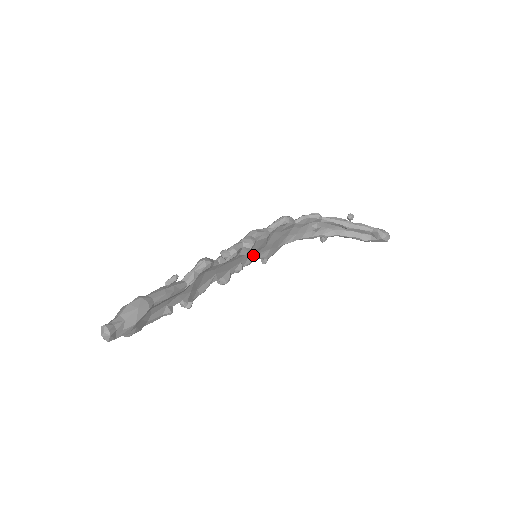
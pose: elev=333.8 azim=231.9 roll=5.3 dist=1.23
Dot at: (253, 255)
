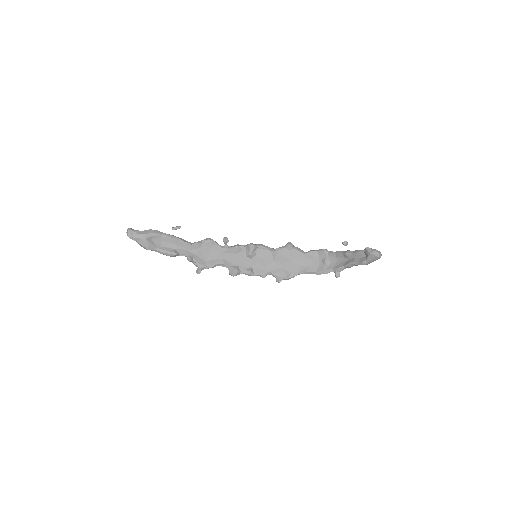
Dot at: (264, 267)
